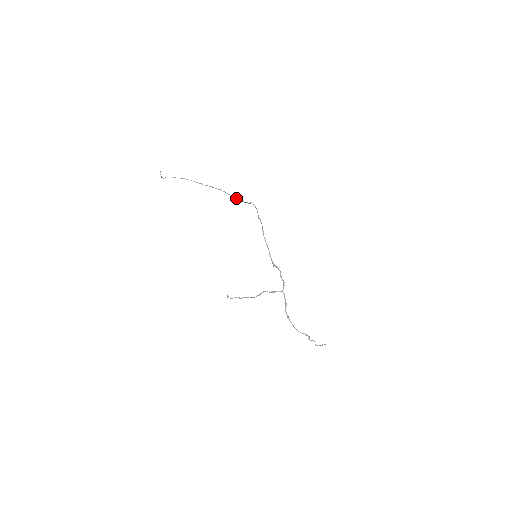
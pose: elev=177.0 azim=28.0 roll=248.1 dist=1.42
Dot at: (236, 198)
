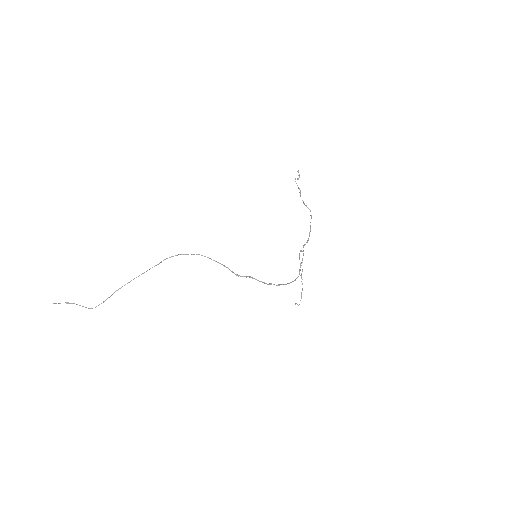
Dot at: occluded
